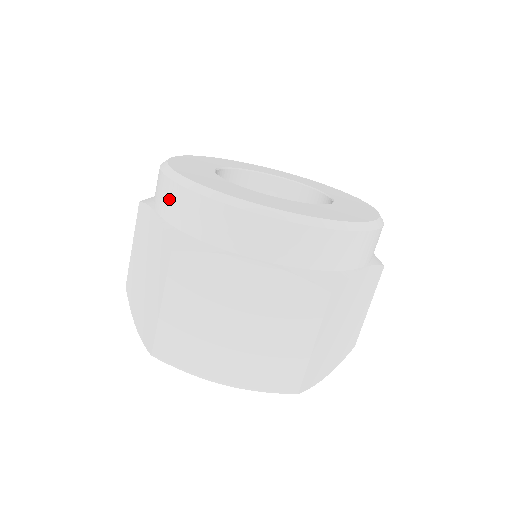
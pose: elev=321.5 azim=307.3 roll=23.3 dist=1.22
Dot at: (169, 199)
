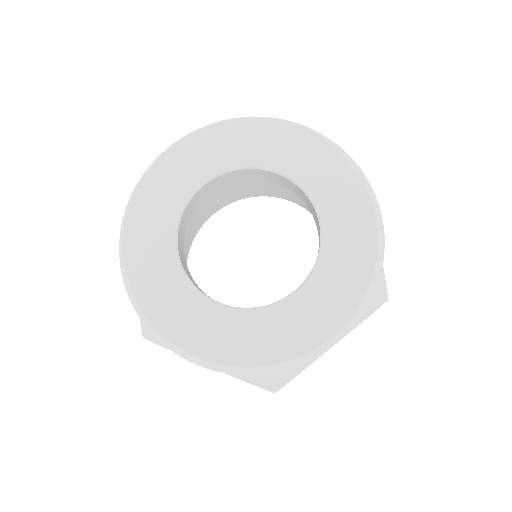
Dot at: occluded
